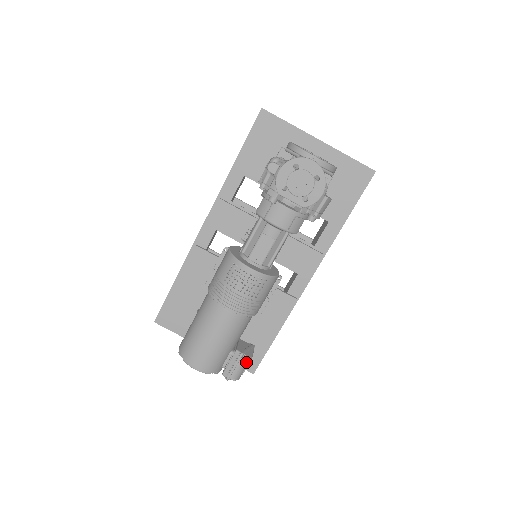
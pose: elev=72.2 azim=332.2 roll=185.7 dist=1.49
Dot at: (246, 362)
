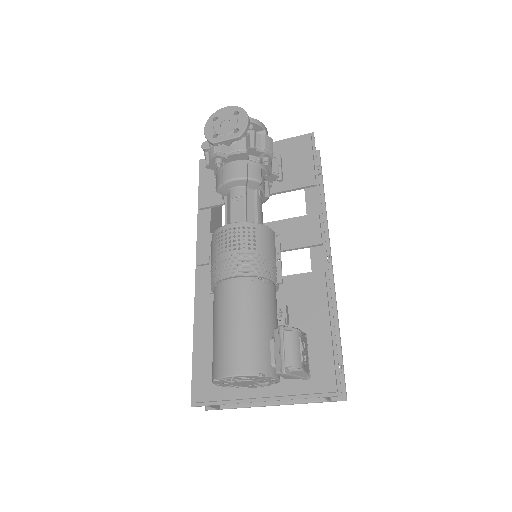
Dot at: (294, 336)
